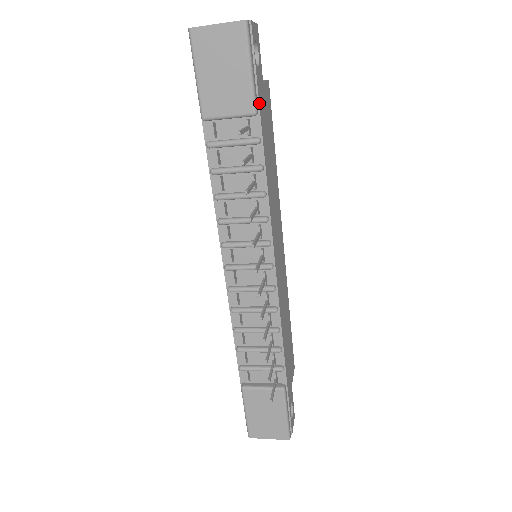
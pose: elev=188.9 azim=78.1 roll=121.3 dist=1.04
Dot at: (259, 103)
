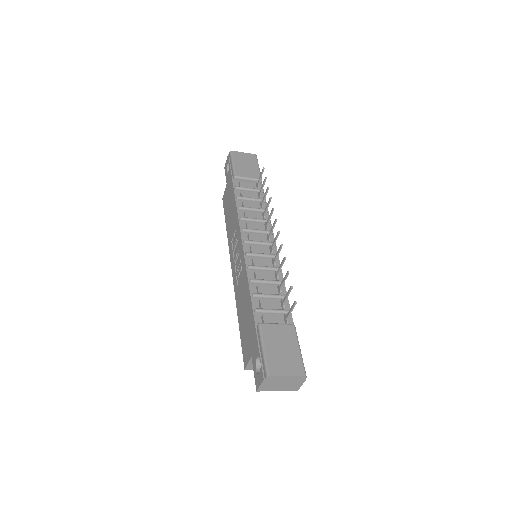
Dot at: occluded
